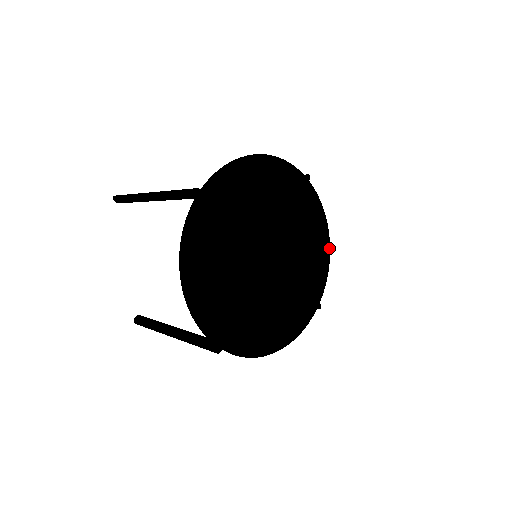
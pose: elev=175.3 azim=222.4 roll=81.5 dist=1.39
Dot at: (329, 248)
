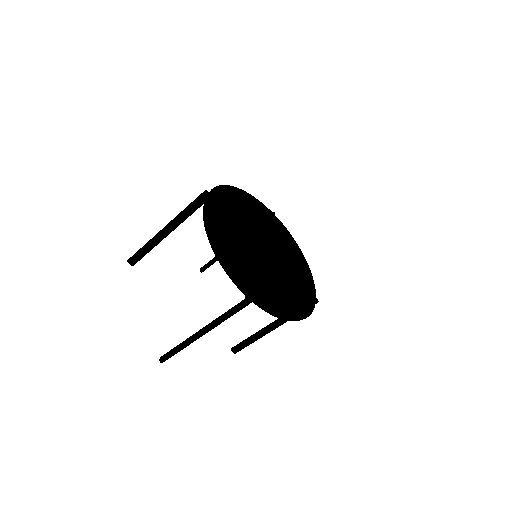
Dot at: (306, 262)
